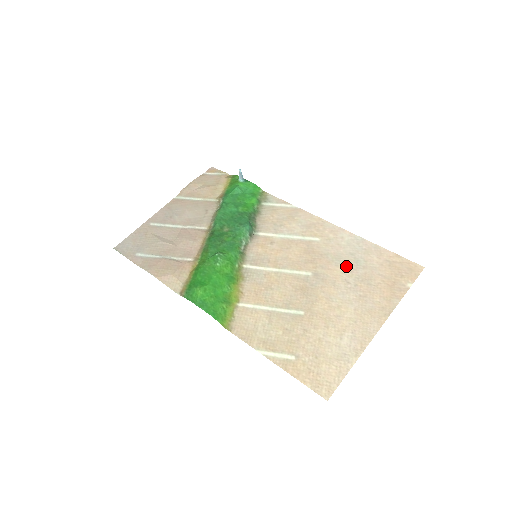
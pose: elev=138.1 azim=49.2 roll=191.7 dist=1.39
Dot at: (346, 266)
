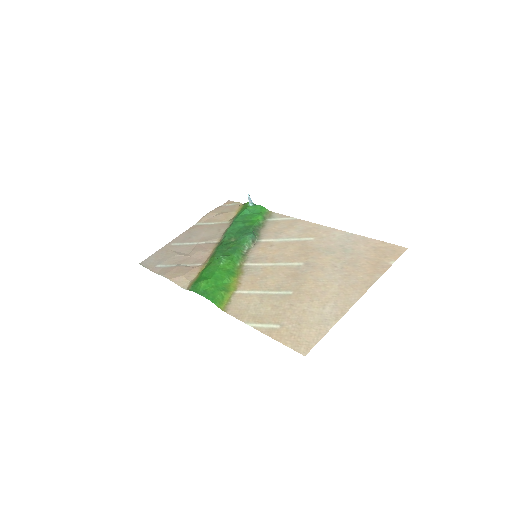
Dot at: (335, 255)
